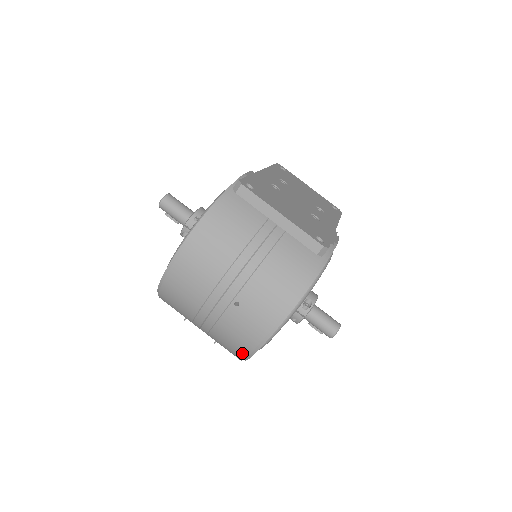
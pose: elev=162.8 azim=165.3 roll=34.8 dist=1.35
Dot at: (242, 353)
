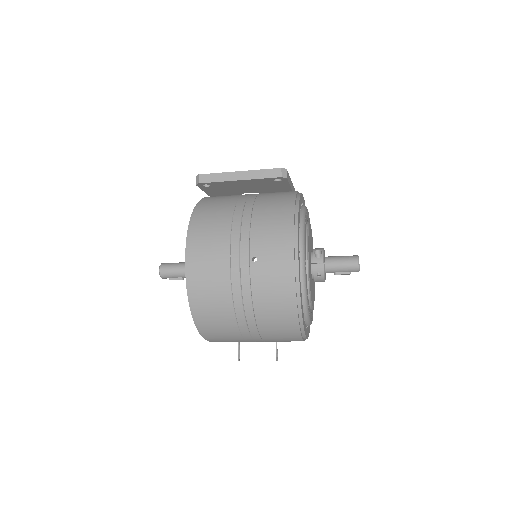
Dot at: (291, 307)
